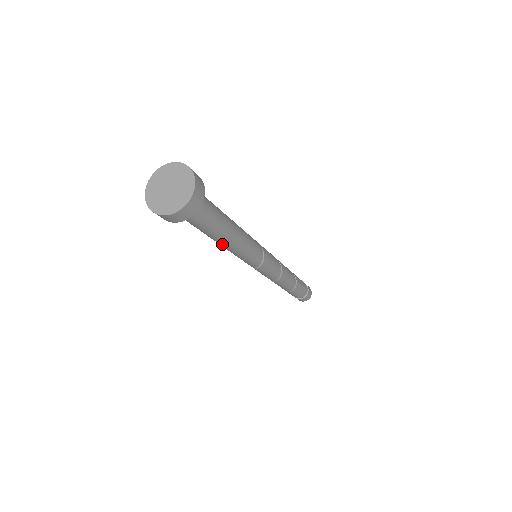
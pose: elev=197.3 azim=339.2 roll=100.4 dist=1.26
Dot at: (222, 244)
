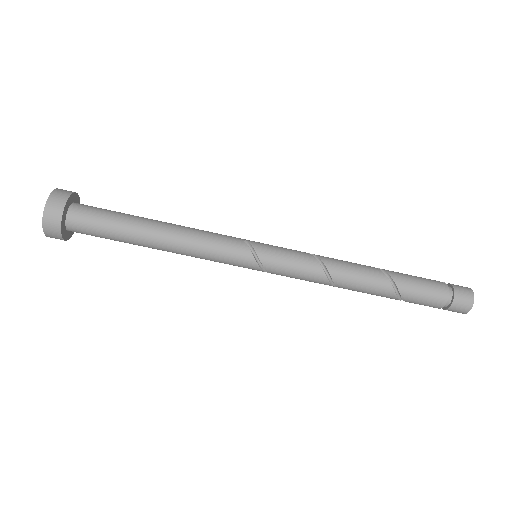
Dot at: (162, 246)
